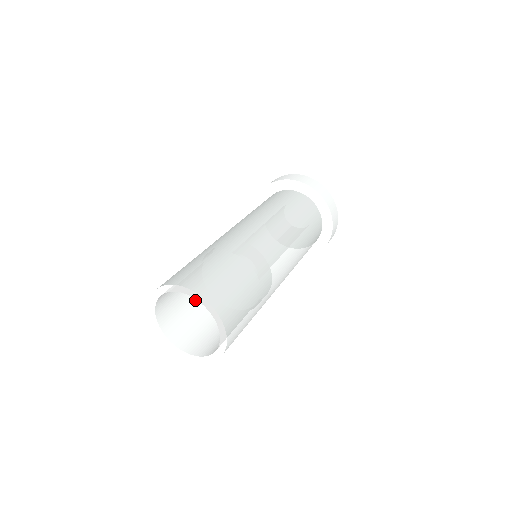
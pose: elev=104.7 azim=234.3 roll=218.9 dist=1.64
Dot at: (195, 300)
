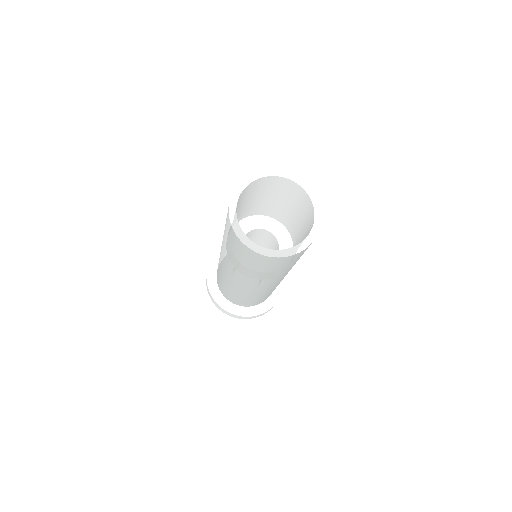
Dot at: occluded
